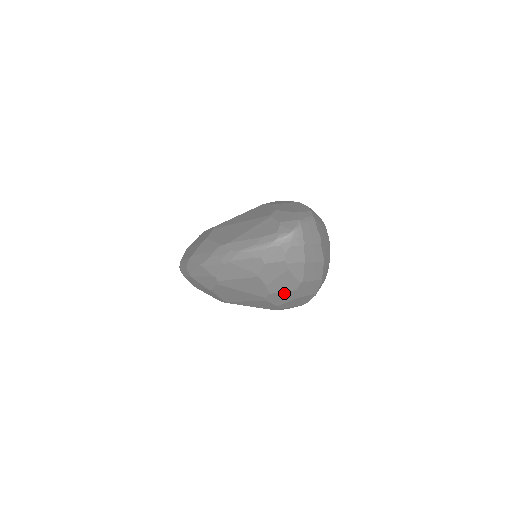
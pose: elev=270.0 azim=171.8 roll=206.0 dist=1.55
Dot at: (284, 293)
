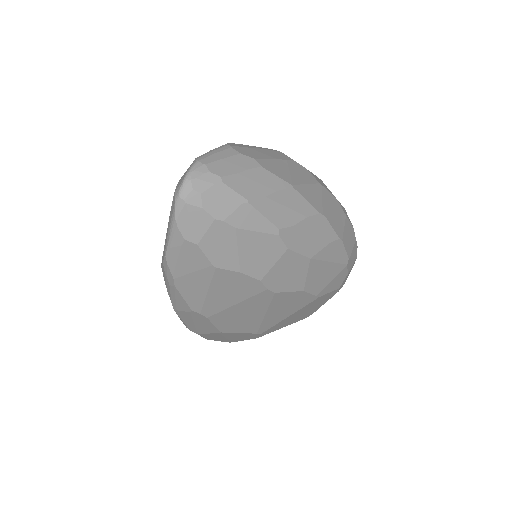
Dot at: (279, 265)
